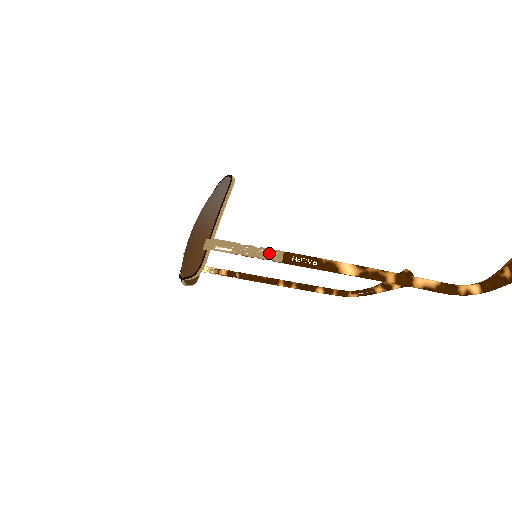
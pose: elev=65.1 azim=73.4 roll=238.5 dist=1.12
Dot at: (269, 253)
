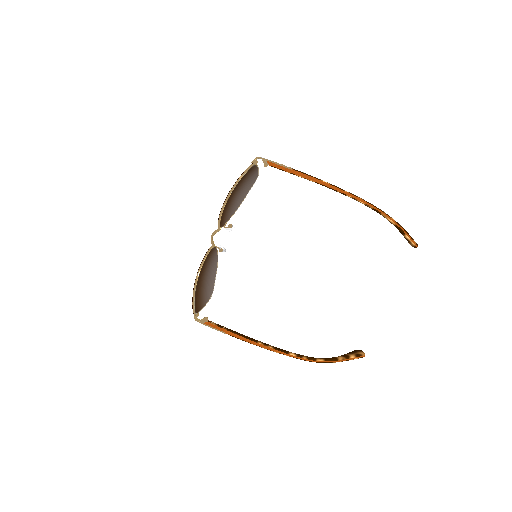
Dot at: (285, 166)
